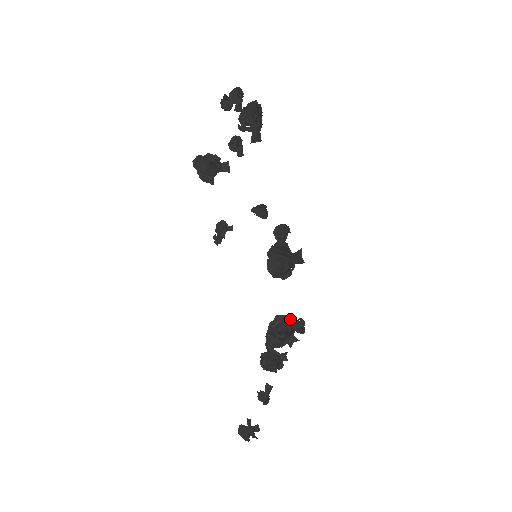
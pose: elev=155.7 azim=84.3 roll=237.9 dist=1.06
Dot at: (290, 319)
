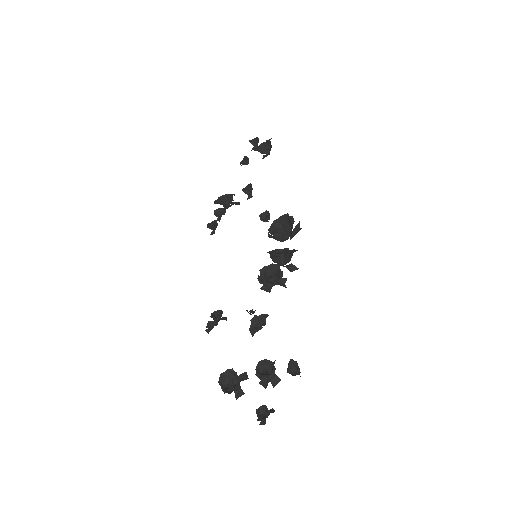
Dot at: occluded
